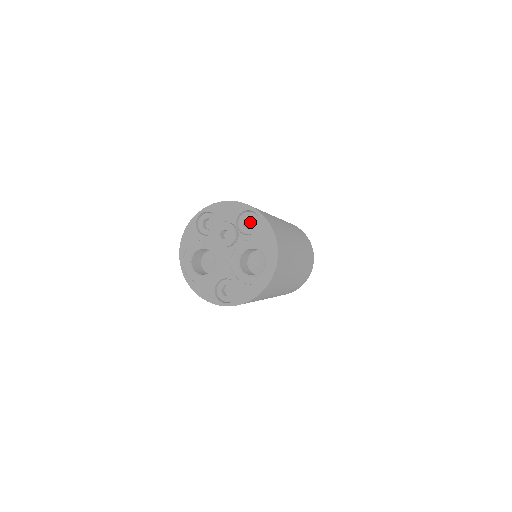
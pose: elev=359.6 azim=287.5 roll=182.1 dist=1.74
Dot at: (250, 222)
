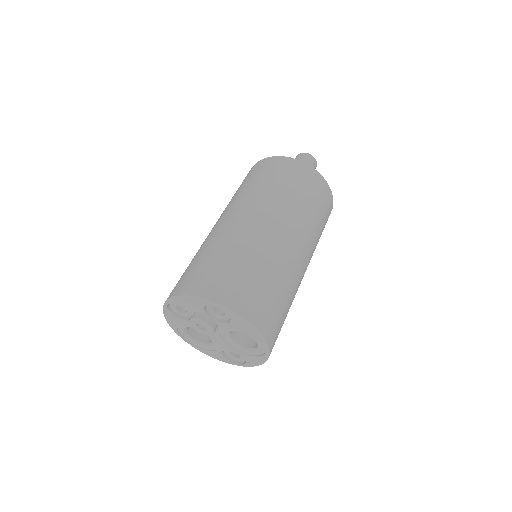
Dot at: occluded
